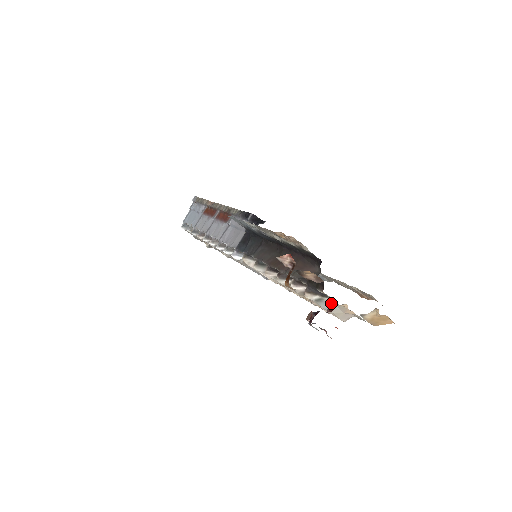
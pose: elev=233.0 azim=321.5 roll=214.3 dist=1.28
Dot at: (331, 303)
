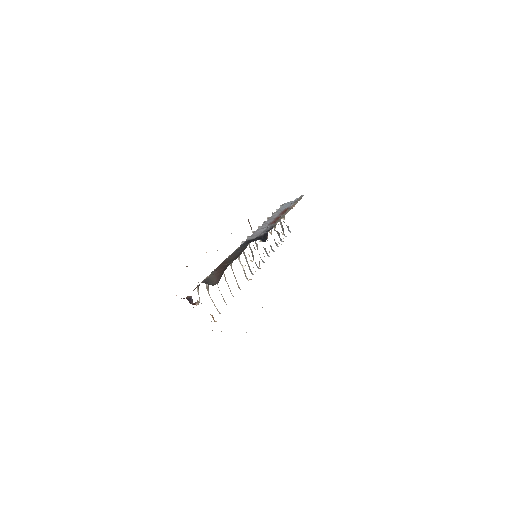
Dot at: (198, 302)
